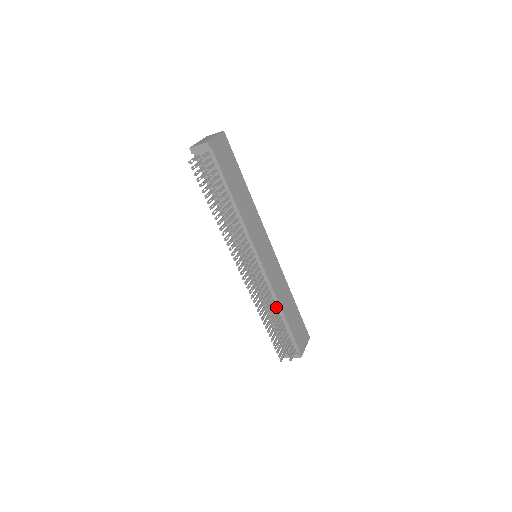
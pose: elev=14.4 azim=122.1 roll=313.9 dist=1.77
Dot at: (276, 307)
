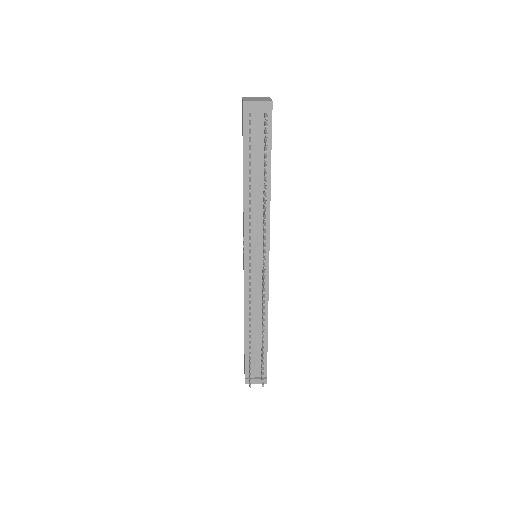
Dot at: occluded
